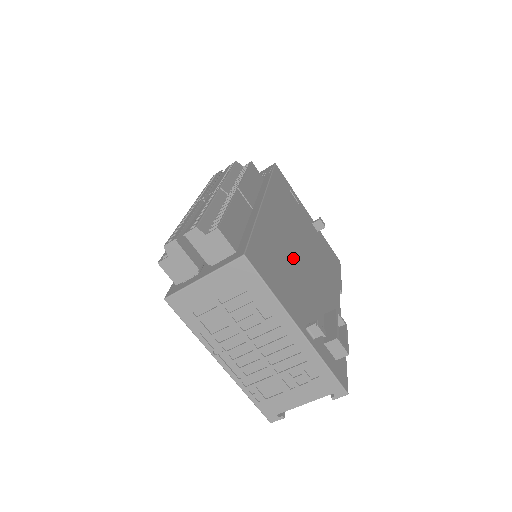
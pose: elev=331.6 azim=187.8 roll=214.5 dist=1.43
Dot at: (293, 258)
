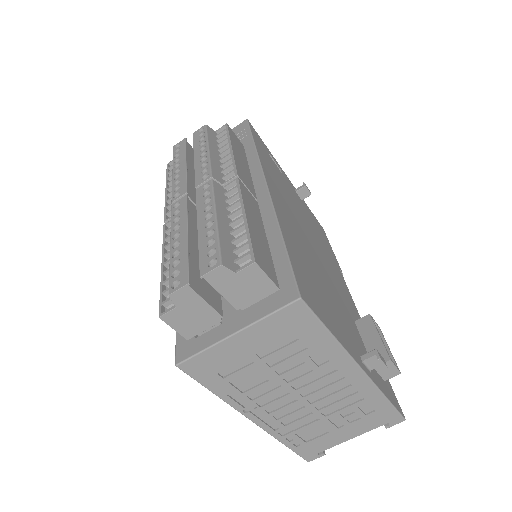
Dot at: (314, 259)
